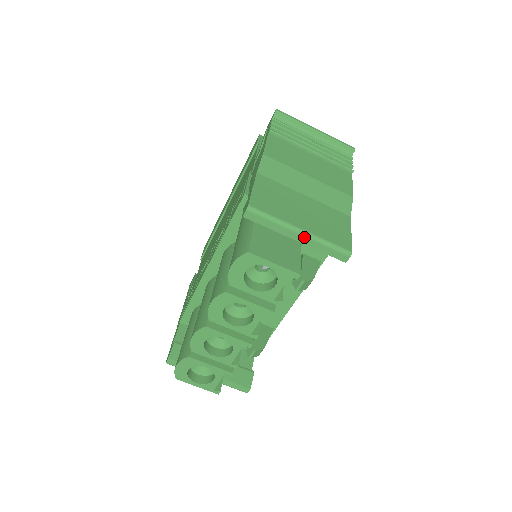
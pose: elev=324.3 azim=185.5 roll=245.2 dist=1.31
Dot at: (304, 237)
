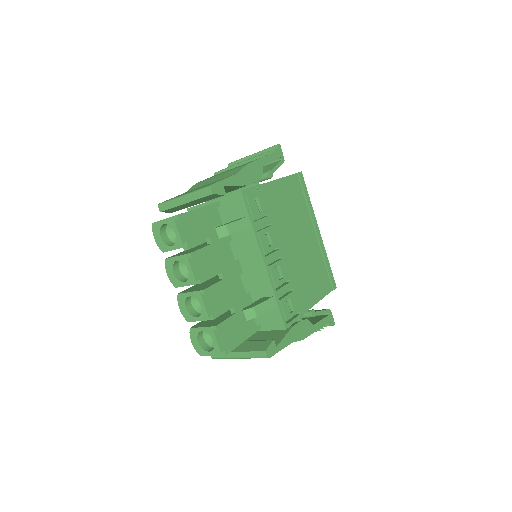
Dot at: (186, 198)
